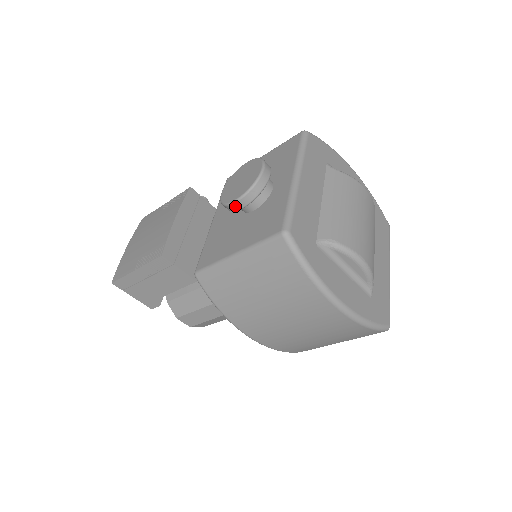
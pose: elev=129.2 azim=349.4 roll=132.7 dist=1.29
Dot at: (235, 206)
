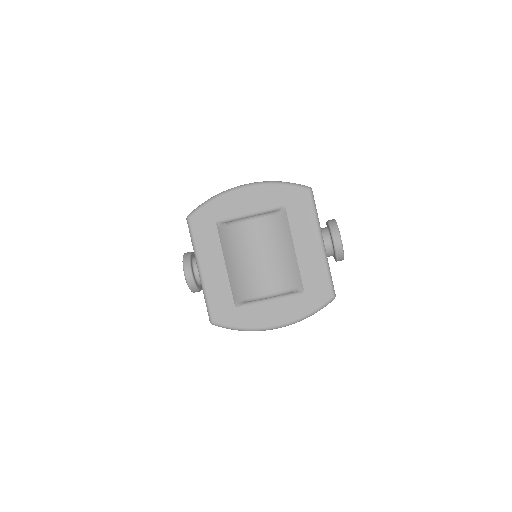
Dot at: occluded
